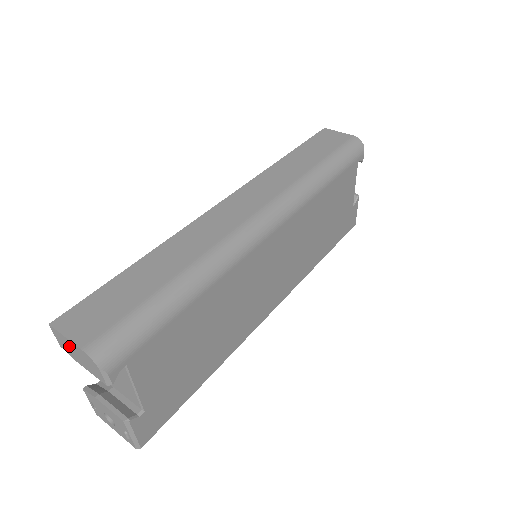
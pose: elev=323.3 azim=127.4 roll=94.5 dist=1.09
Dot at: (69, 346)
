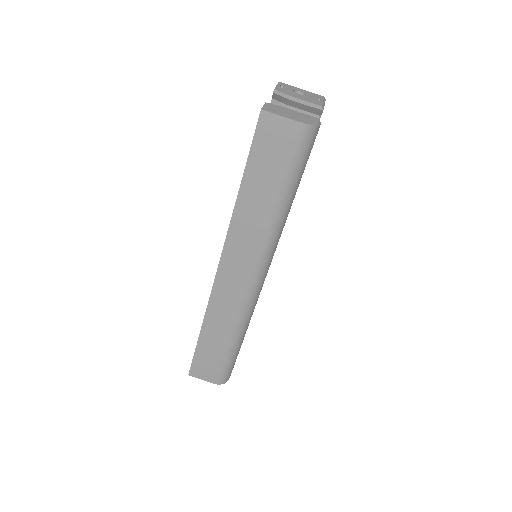
Dot at: occluded
